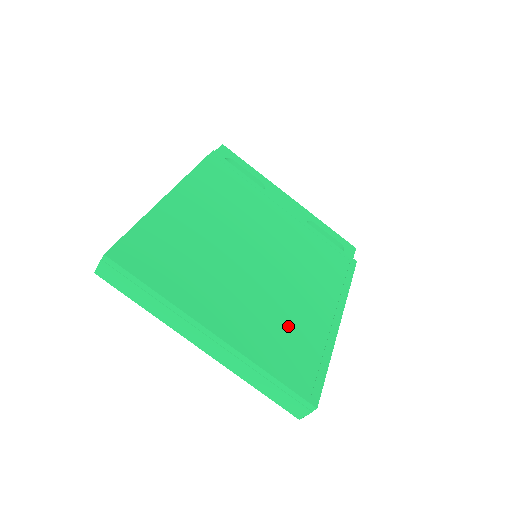
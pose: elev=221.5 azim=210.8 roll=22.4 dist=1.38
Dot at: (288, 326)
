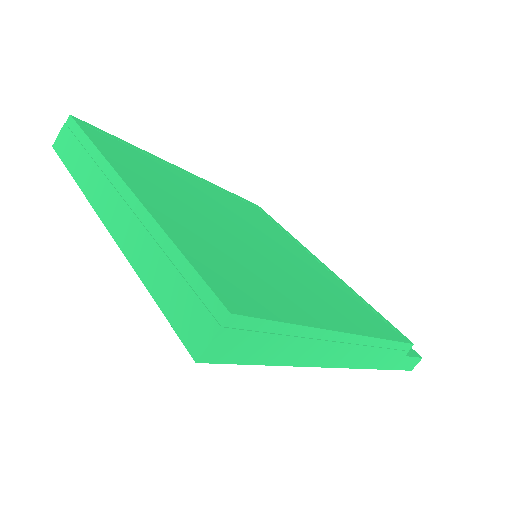
Dot at: (251, 268)
